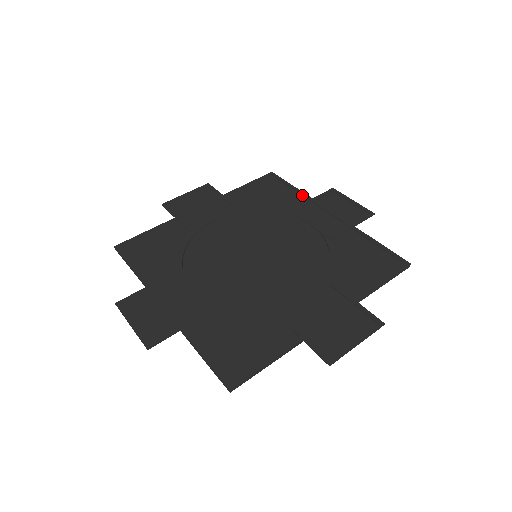
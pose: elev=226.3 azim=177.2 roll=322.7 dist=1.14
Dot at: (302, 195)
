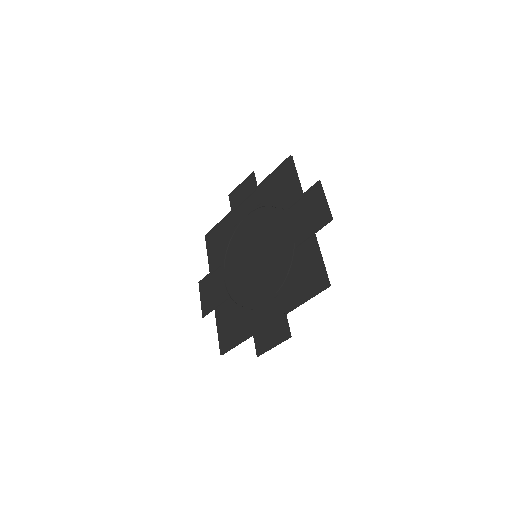
Dot at: (298, 189)
